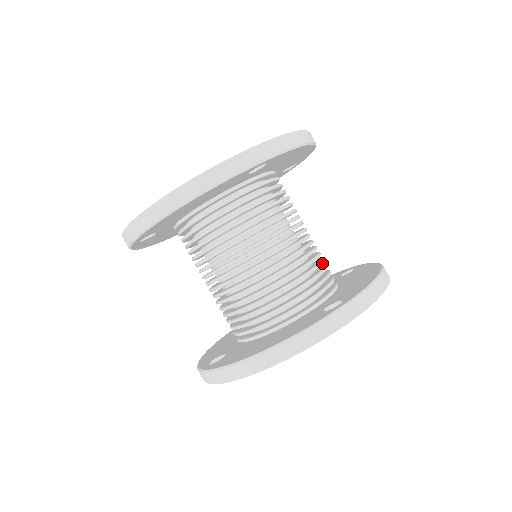
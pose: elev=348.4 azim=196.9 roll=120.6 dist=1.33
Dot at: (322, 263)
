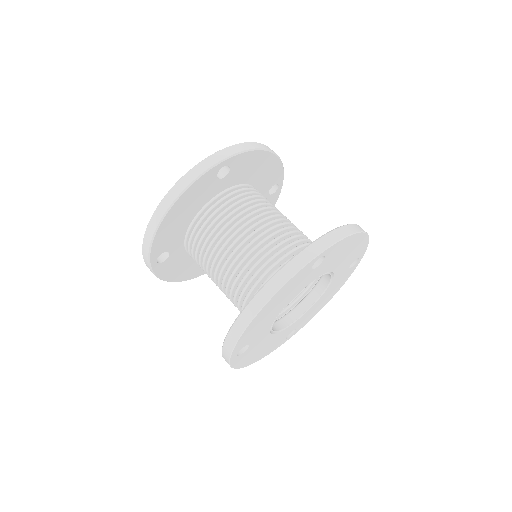
Dot at: (306, 239)
